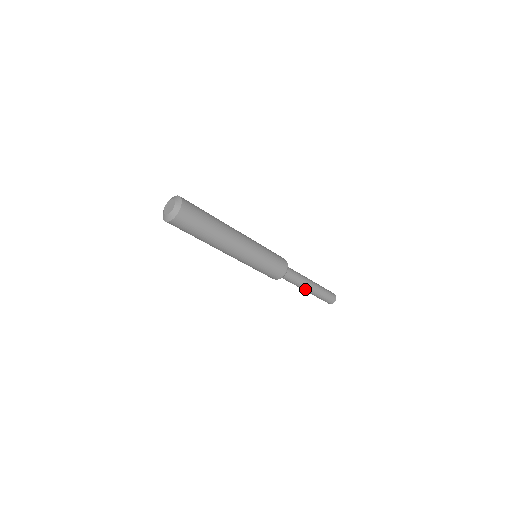
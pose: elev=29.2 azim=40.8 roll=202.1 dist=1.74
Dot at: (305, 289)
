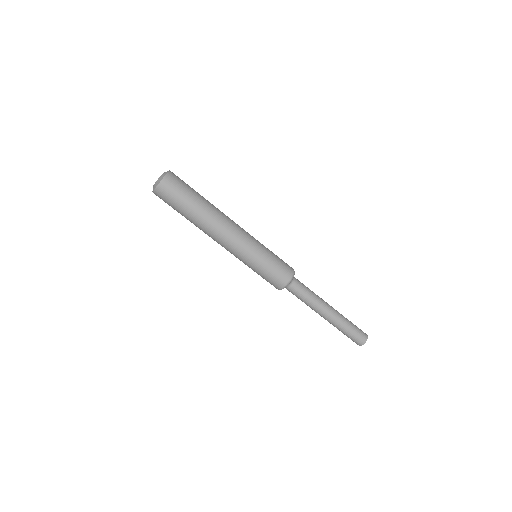
Dot at: (327, 307)
